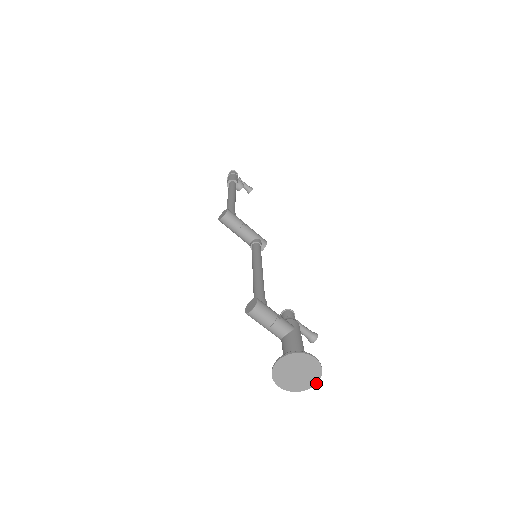
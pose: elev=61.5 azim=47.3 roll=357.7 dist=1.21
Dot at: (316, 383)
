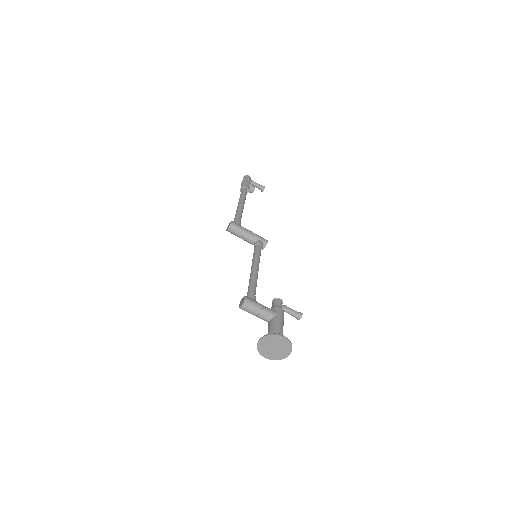
Dot at: (290, 353)
